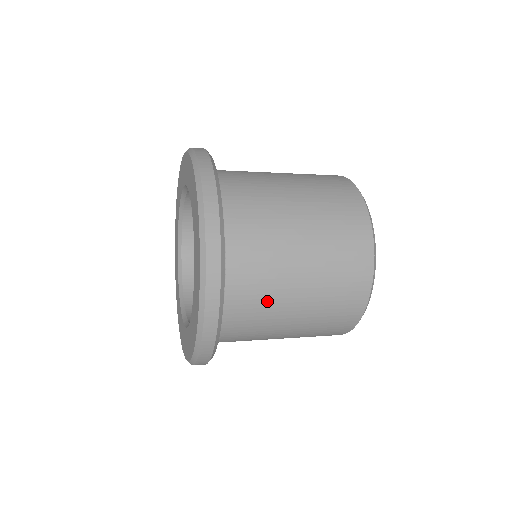
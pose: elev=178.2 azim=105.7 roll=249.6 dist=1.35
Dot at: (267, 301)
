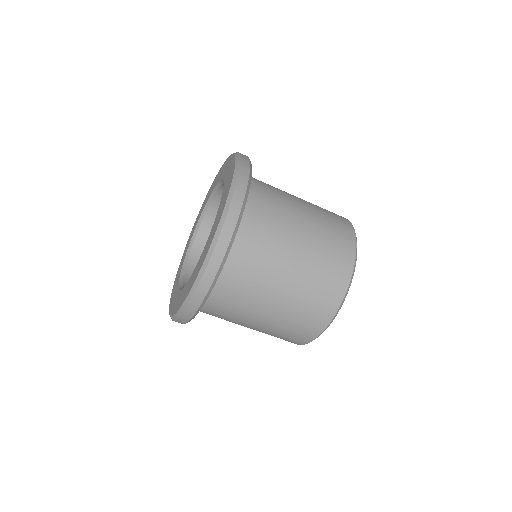
Dot at: occluded
